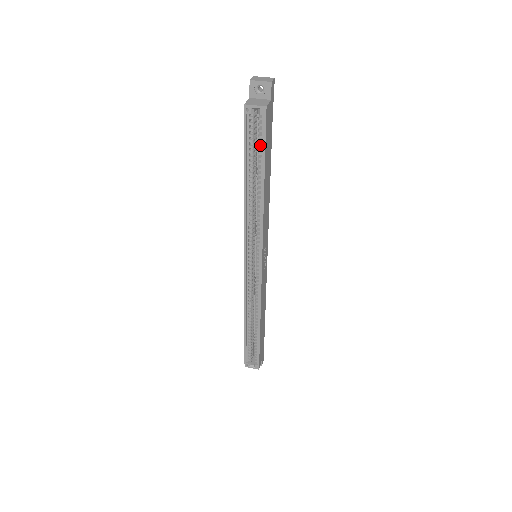
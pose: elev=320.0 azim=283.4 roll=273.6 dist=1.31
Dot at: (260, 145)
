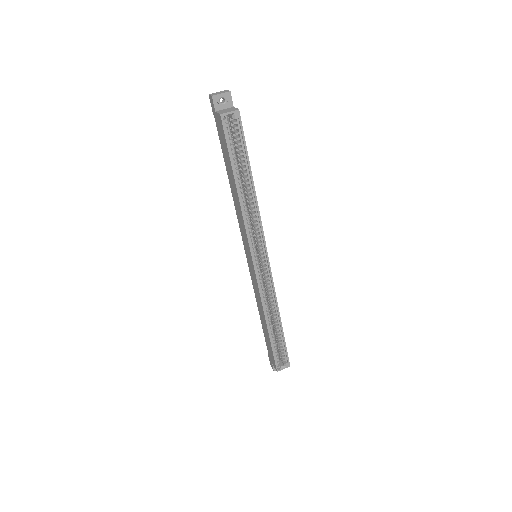
Dot at: (239, 147)
